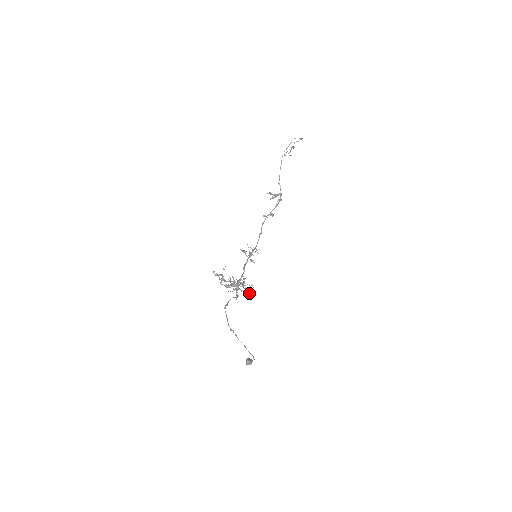
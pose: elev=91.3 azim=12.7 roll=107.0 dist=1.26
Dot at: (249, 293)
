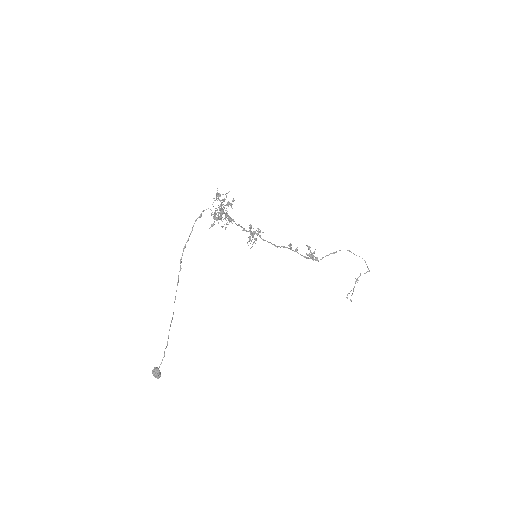
Dot at: (225, 228)
